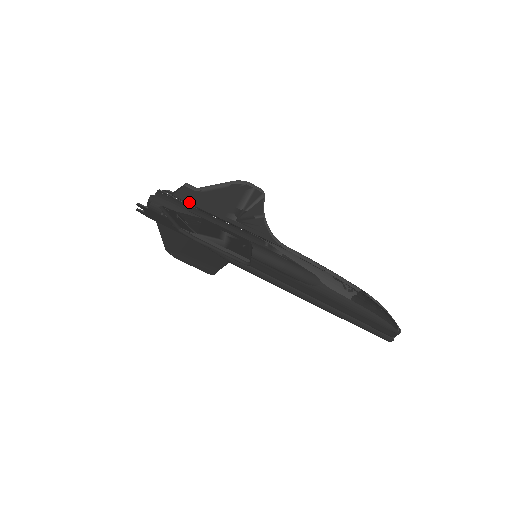
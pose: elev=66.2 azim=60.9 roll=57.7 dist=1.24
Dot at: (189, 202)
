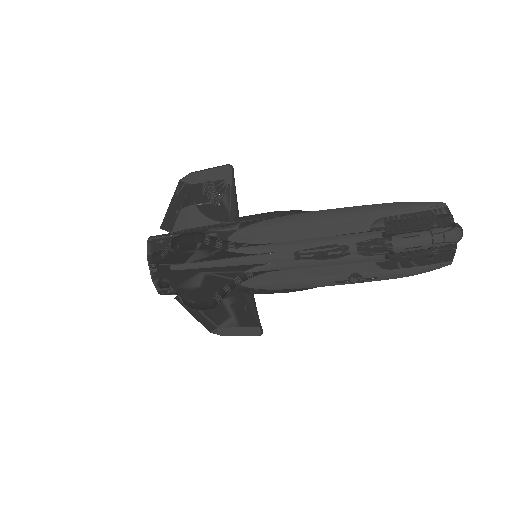
Dot at: occluded
